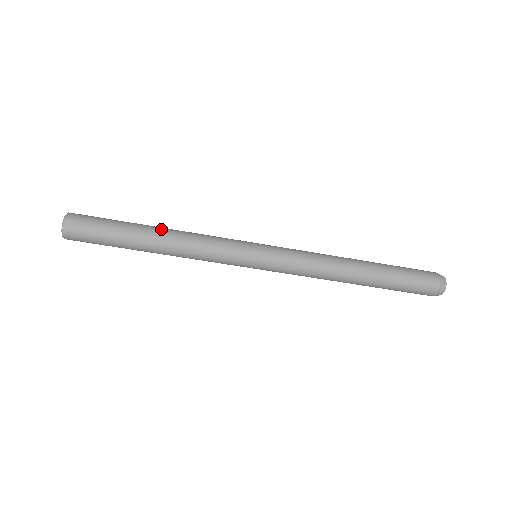
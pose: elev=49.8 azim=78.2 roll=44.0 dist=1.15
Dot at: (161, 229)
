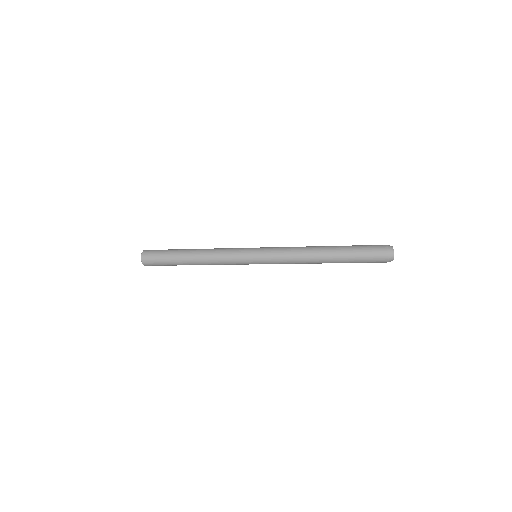
Dot at: (194, 262)
